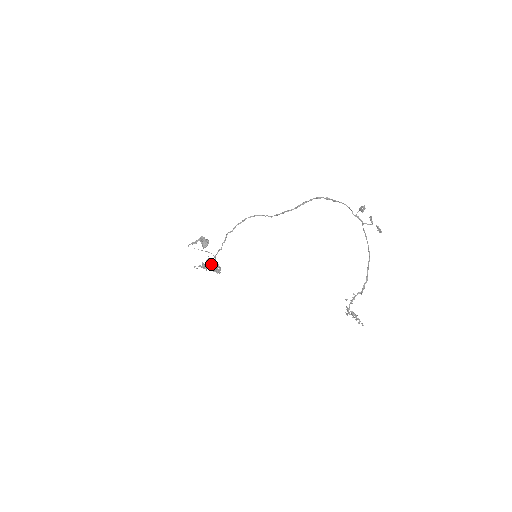
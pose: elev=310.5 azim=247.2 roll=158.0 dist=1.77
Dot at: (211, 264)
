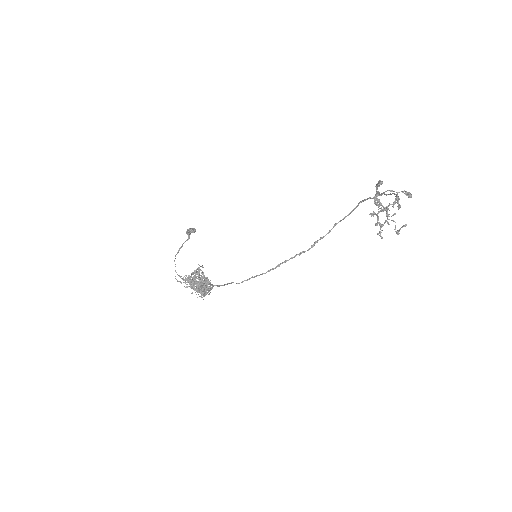
Dot at: (197, 269)
